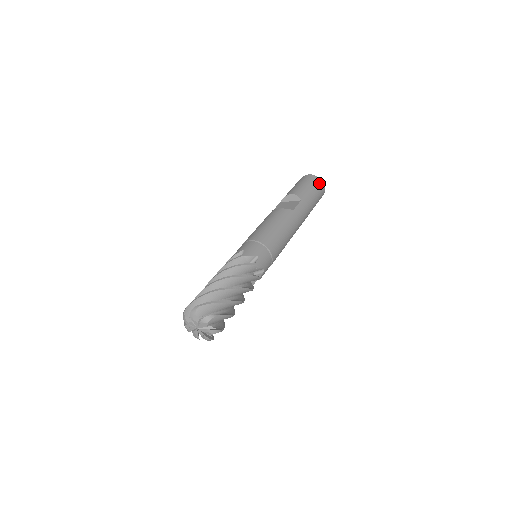
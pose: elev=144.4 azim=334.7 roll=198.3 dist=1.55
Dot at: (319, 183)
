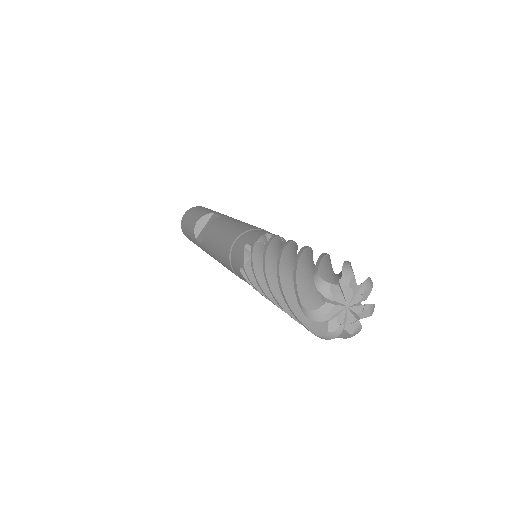
Dot at: (203, 207)
